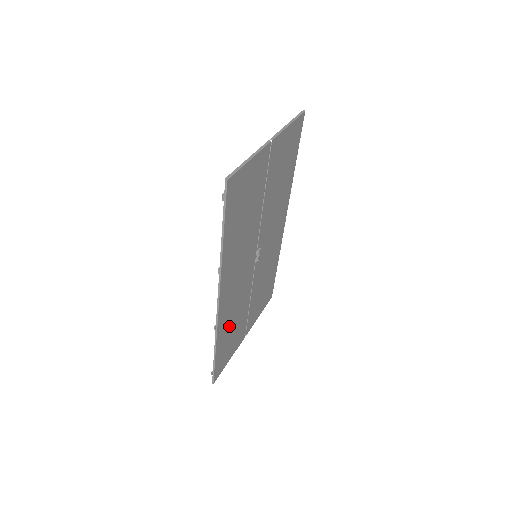
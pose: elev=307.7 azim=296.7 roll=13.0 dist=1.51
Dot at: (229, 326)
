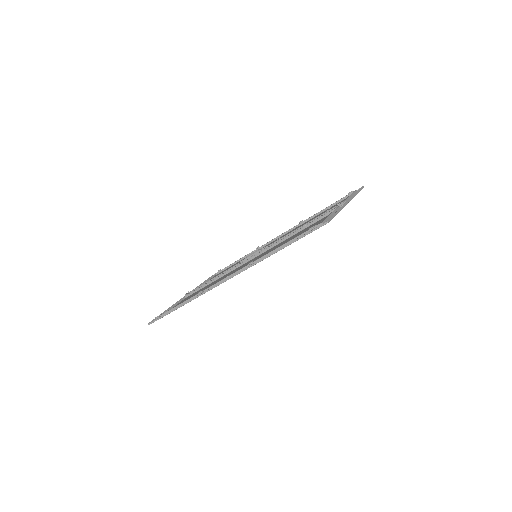
Dot at: occluded
